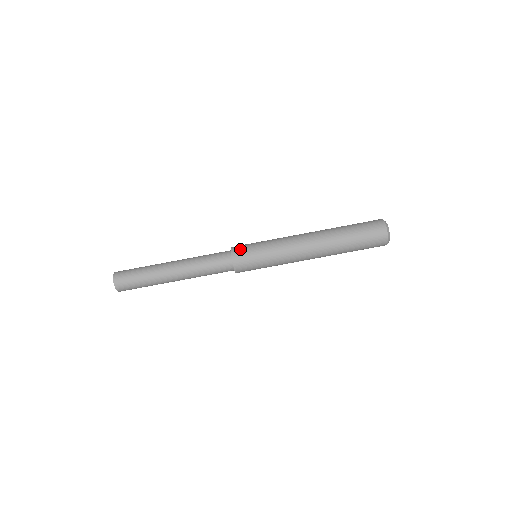
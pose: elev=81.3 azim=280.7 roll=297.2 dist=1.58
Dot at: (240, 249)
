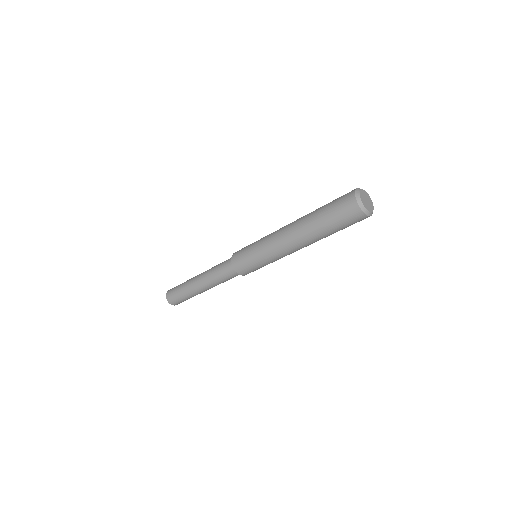
Dot at: (237, 257)
